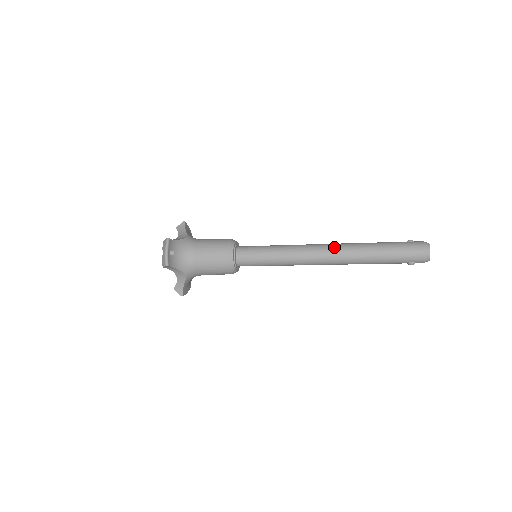
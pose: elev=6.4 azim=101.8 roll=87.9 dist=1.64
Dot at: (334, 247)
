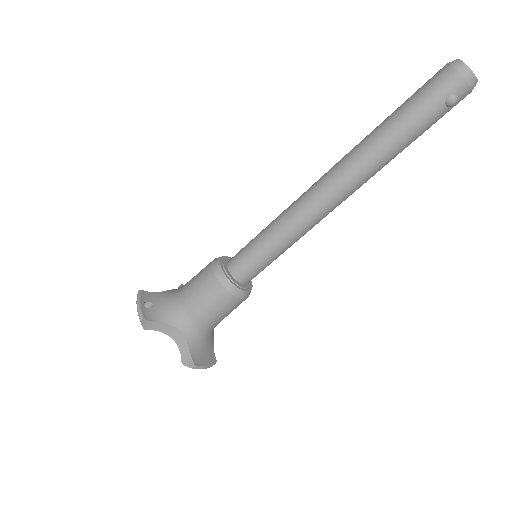
Dot at: (333, 166)
